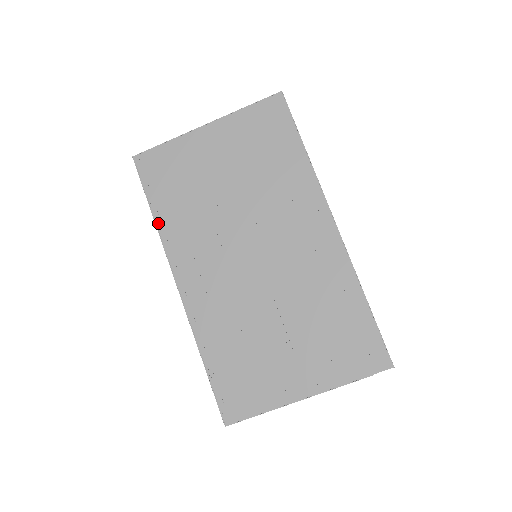
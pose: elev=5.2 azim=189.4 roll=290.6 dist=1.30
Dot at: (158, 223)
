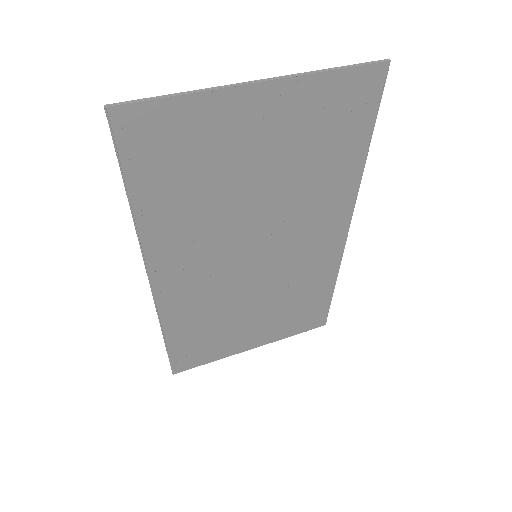
Dot at: (138, 218)
